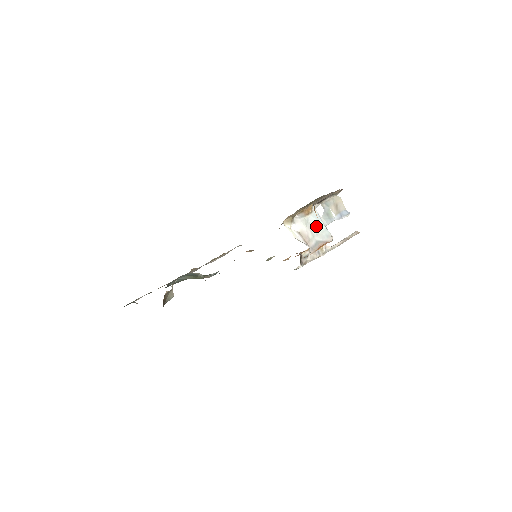
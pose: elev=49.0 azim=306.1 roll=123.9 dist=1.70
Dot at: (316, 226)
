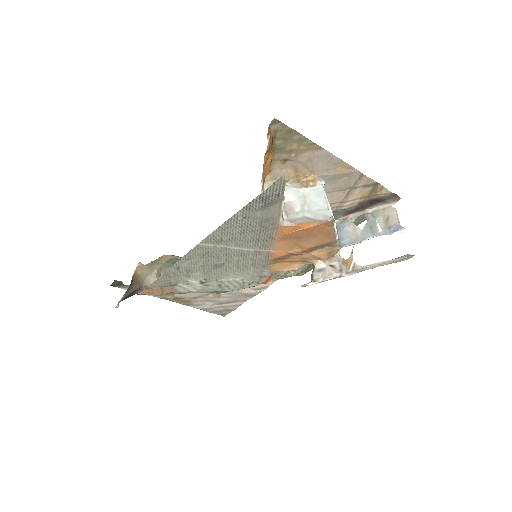
Dot at: (313, 202)
